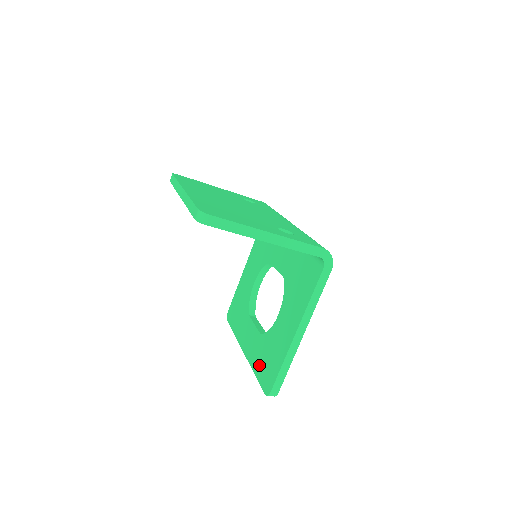
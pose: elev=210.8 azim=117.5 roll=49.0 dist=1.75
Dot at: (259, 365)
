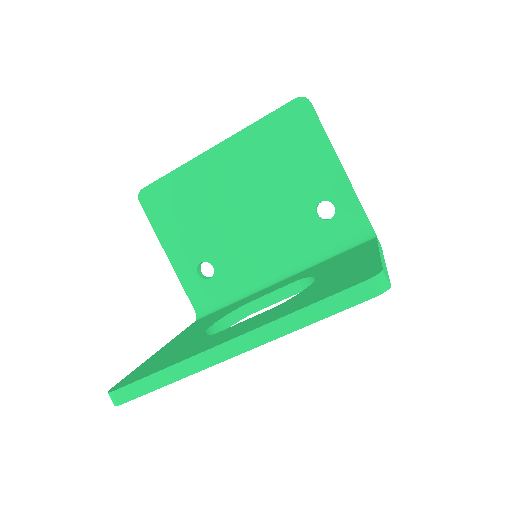
Dot at: (309, 299)
